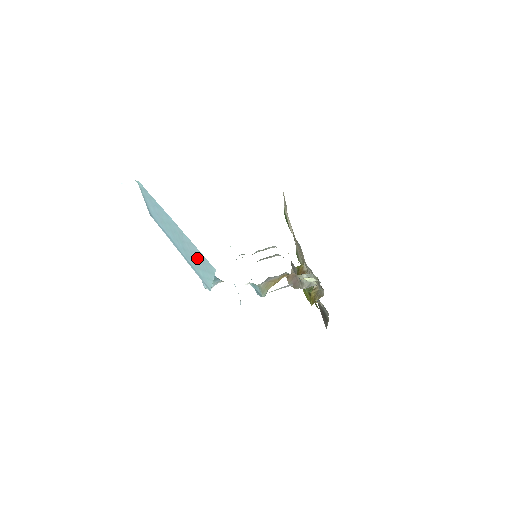
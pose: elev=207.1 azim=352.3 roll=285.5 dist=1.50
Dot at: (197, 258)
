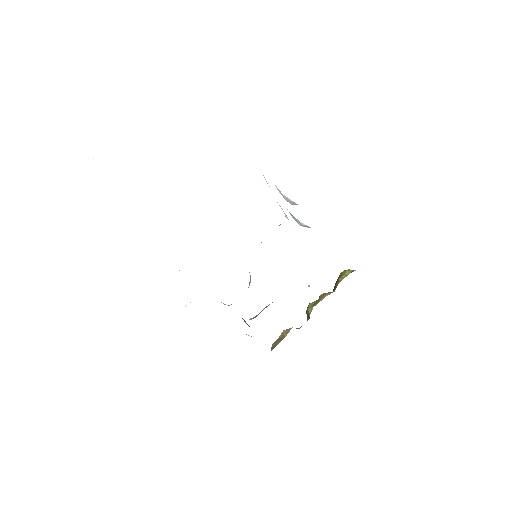
Dot at: occluded
